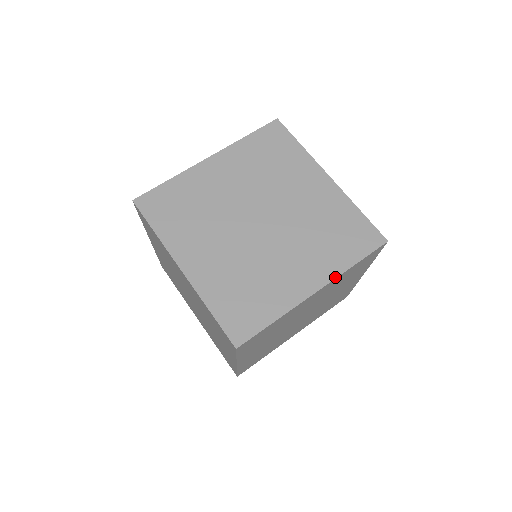
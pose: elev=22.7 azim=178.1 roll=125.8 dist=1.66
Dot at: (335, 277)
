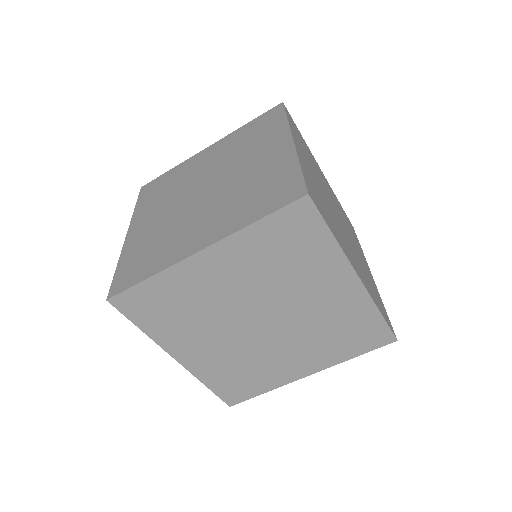
Dot at: (289, 129)
